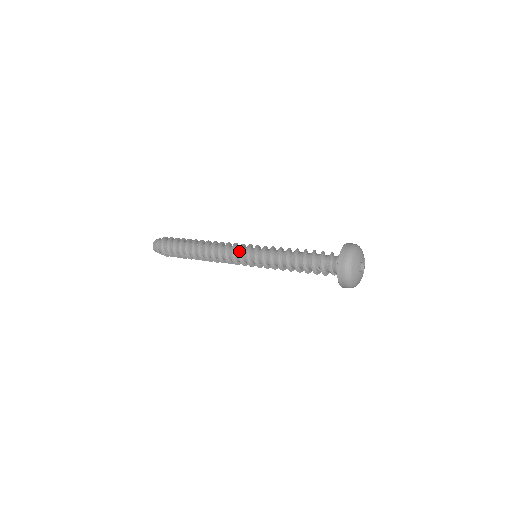
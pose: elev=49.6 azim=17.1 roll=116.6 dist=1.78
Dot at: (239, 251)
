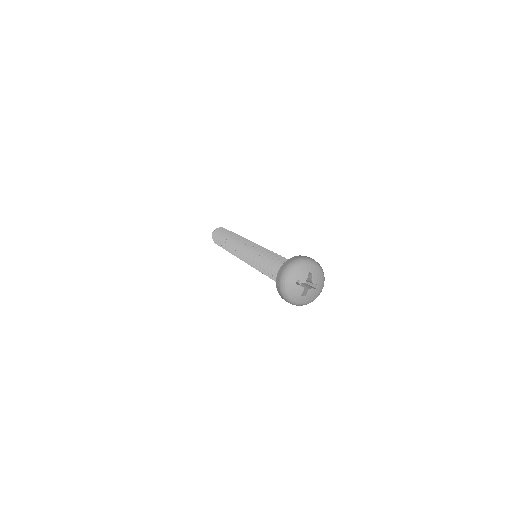
Dot at: (250, 244)
